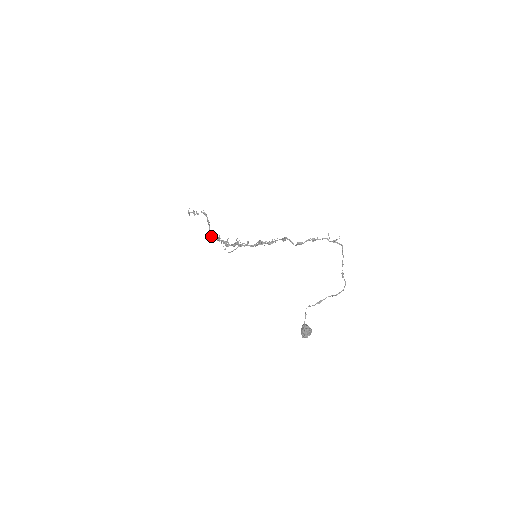
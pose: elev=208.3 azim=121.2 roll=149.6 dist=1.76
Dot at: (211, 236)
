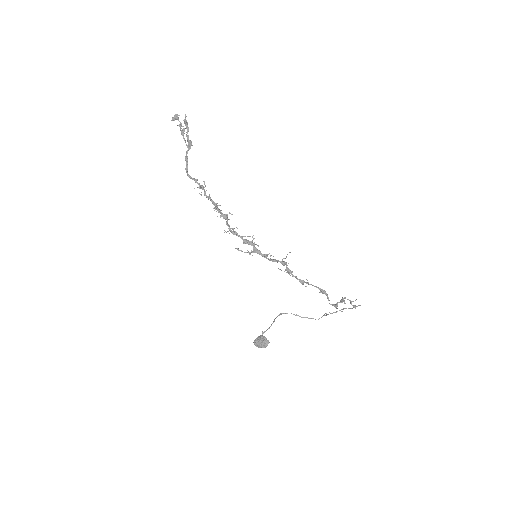
Dot at: occluded
